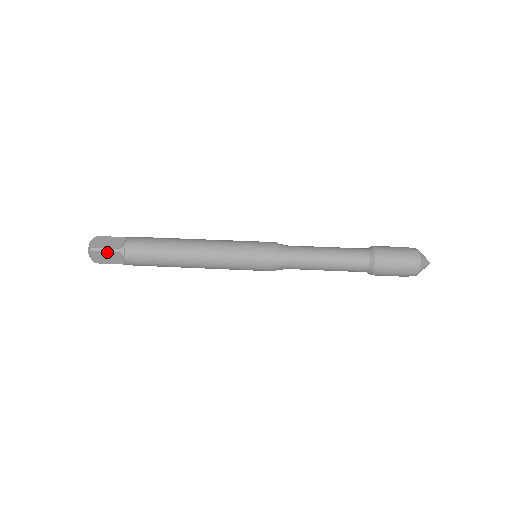
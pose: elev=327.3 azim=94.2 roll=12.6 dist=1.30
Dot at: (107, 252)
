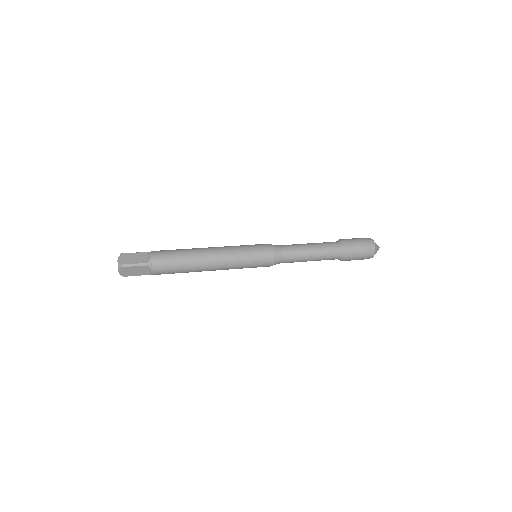
Dot at: (136, 266)
